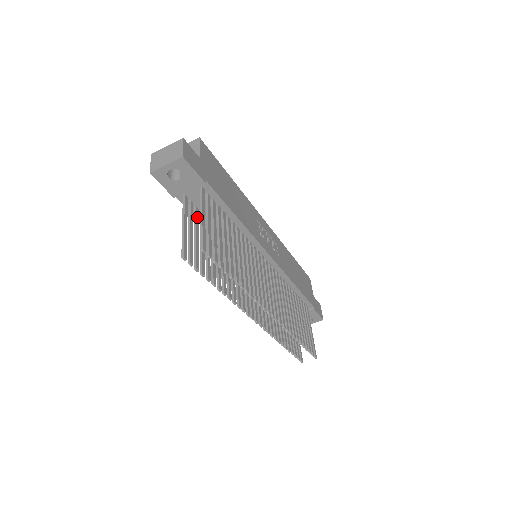
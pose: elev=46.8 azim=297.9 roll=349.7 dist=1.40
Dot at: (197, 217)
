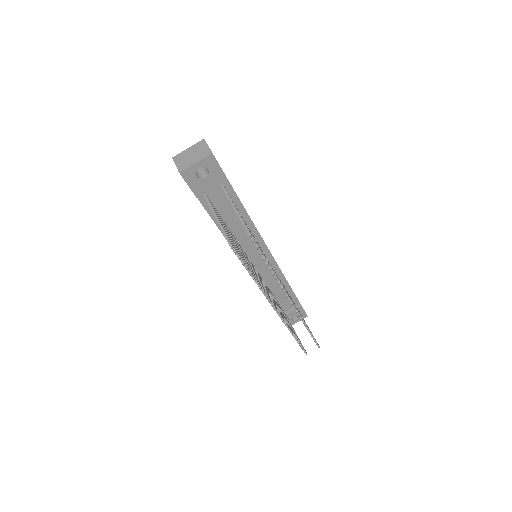
Dot at: (218, 215)
